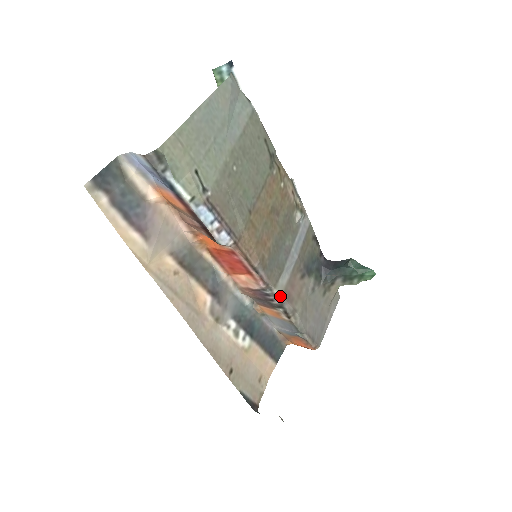
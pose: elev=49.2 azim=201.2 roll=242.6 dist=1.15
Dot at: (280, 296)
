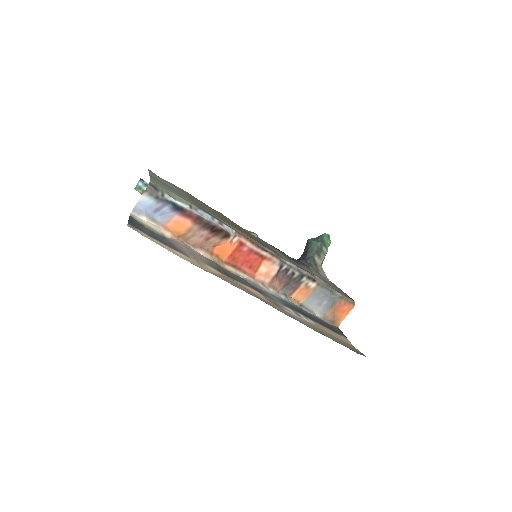
Dot at: (294, 266)
